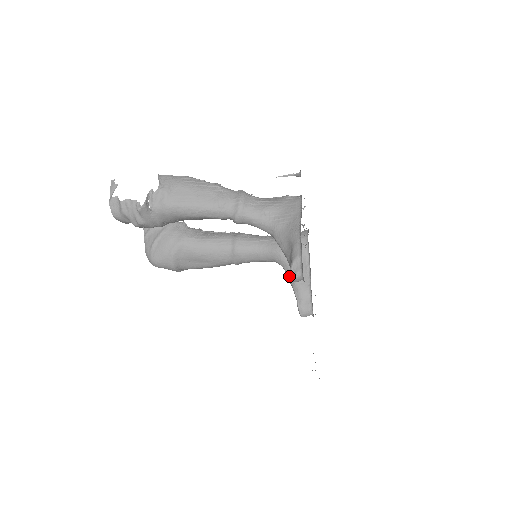
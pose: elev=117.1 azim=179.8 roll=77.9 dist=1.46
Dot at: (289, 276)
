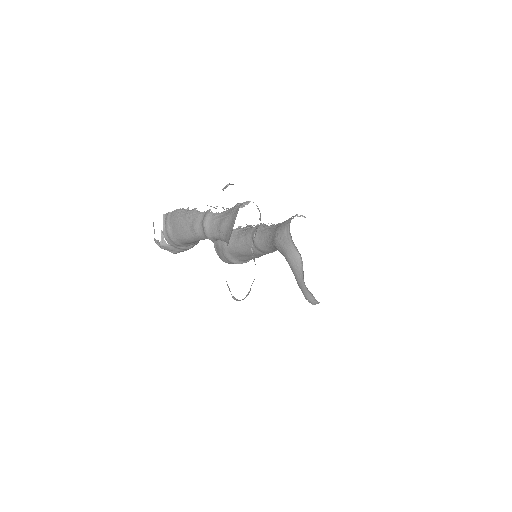
Dot at: occluded
